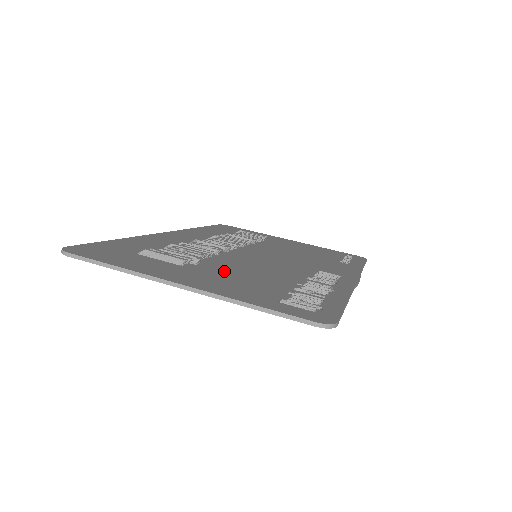
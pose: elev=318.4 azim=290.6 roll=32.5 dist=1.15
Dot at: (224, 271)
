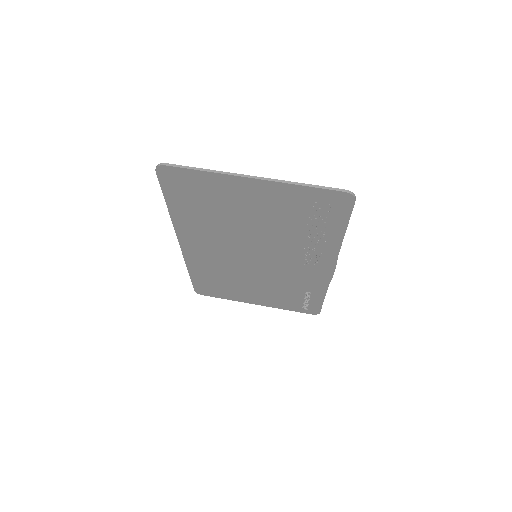
Dot at: (259, 213)
